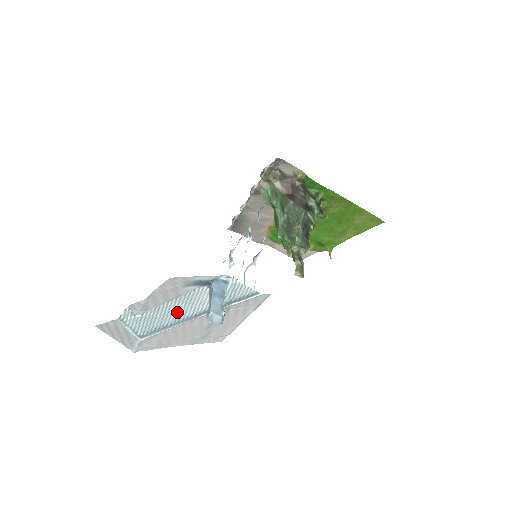
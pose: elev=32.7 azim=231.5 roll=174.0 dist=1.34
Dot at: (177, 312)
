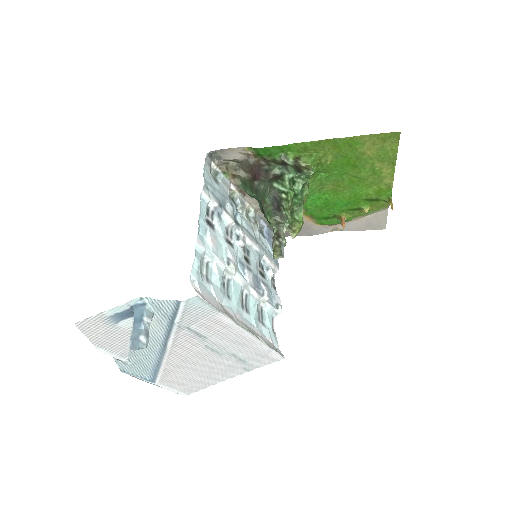
Dot at: (149, 348)
